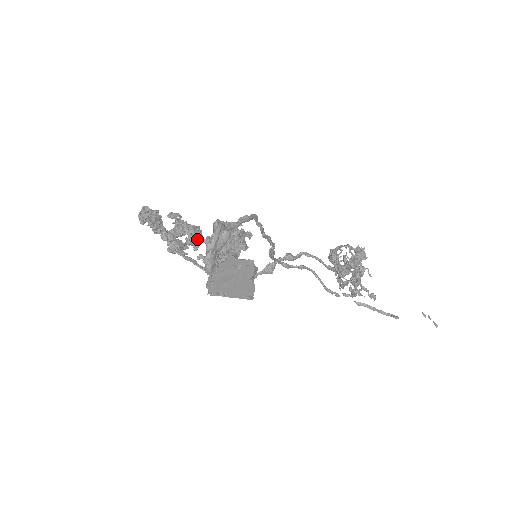
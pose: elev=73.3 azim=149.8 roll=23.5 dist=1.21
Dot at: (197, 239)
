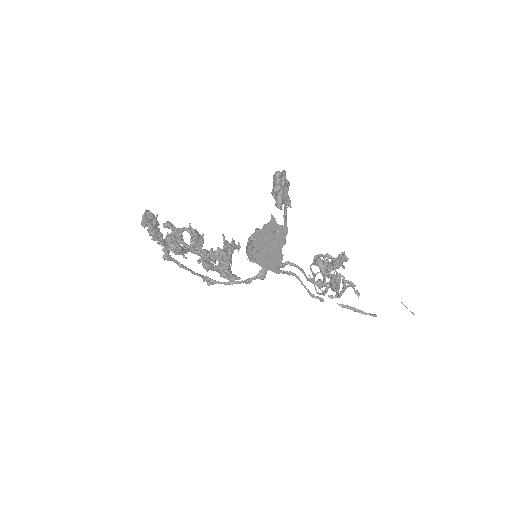
Dot at: (200, 240)
